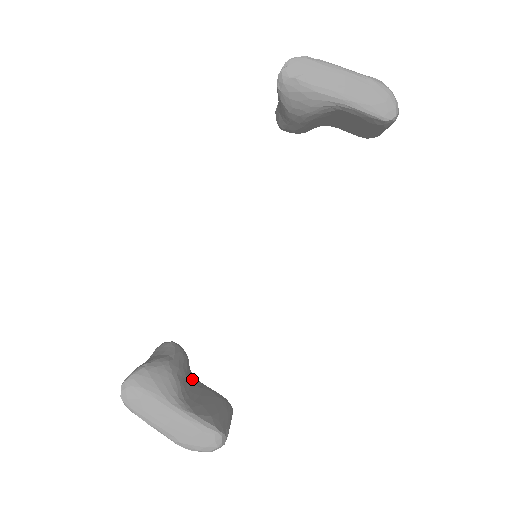
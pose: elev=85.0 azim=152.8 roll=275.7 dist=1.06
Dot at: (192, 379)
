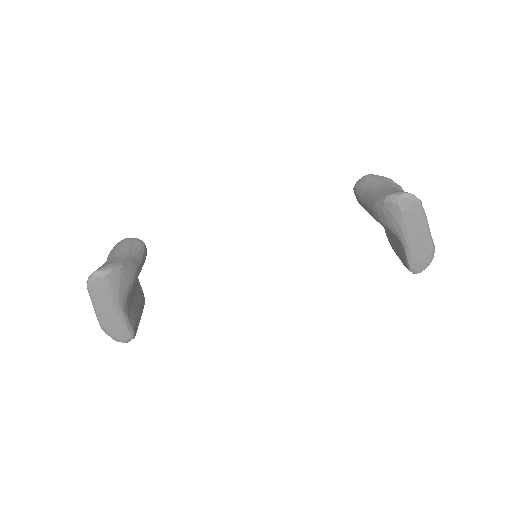
Dot at: occluded
